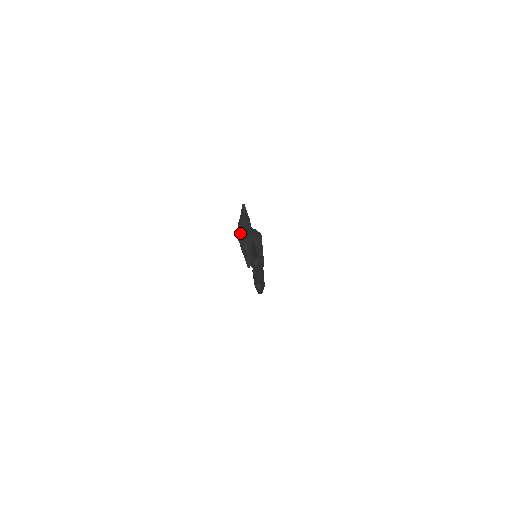
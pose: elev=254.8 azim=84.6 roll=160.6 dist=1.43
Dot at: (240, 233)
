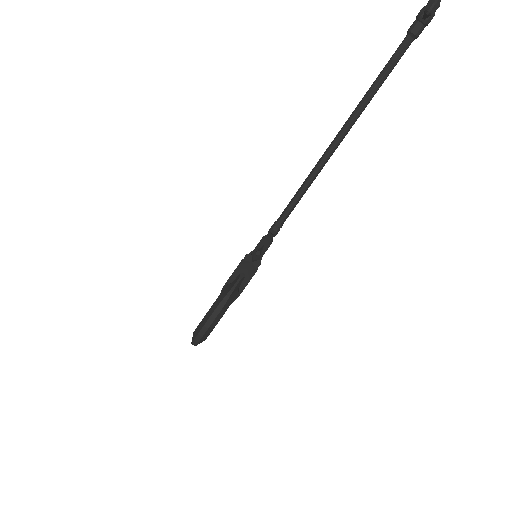
Dot at: out of frame
